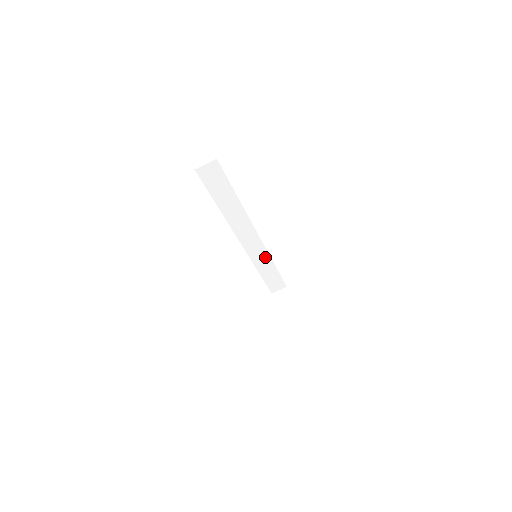
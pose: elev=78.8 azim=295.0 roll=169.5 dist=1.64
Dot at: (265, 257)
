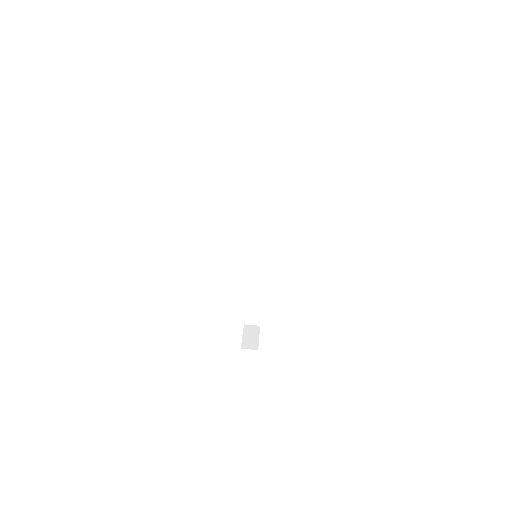
Dot at: (259, 276)
